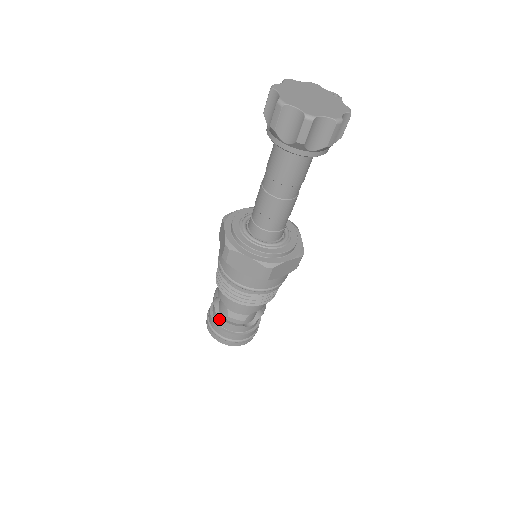
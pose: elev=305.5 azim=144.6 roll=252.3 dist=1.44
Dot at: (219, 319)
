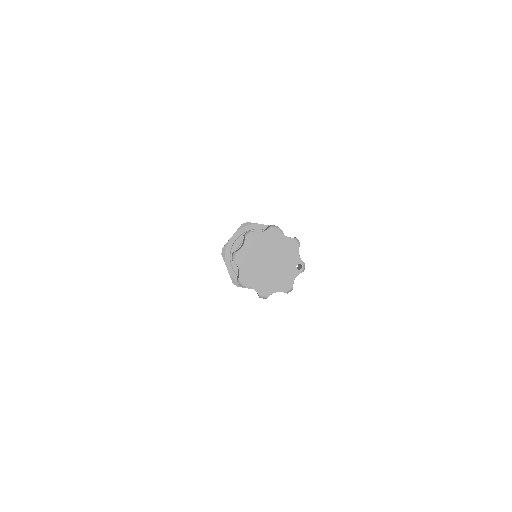
Dot at: occluded
